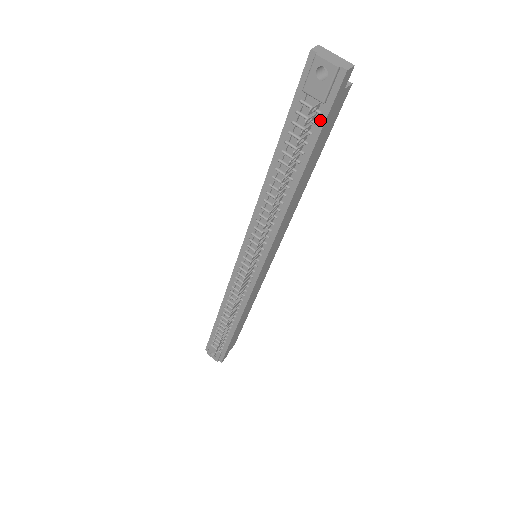
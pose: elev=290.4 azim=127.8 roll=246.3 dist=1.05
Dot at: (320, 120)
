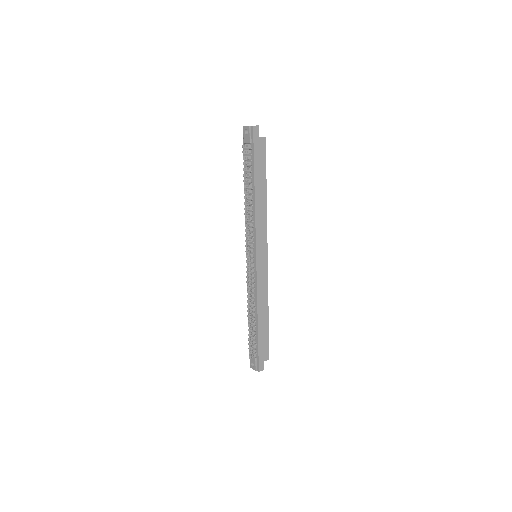
Dot at: (252, 152)
